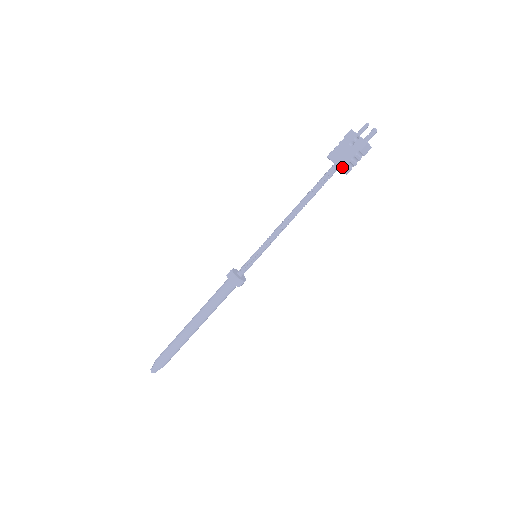
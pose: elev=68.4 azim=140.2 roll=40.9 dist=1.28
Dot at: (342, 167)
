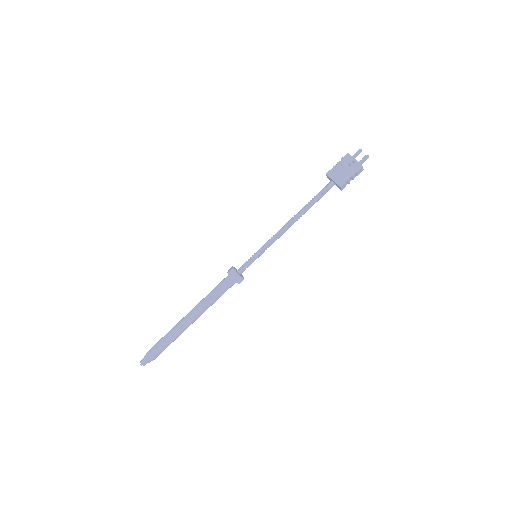
Dot at: (341, 184)
